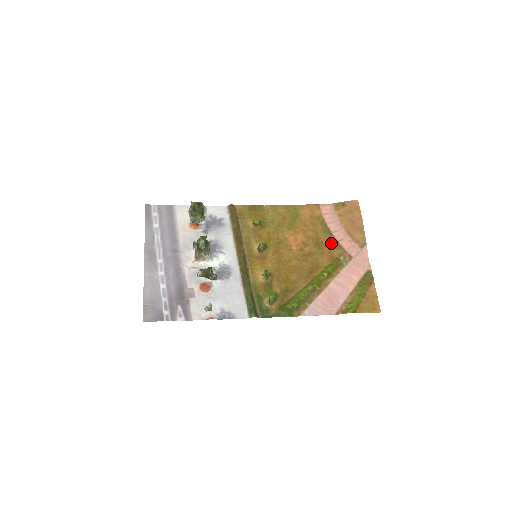
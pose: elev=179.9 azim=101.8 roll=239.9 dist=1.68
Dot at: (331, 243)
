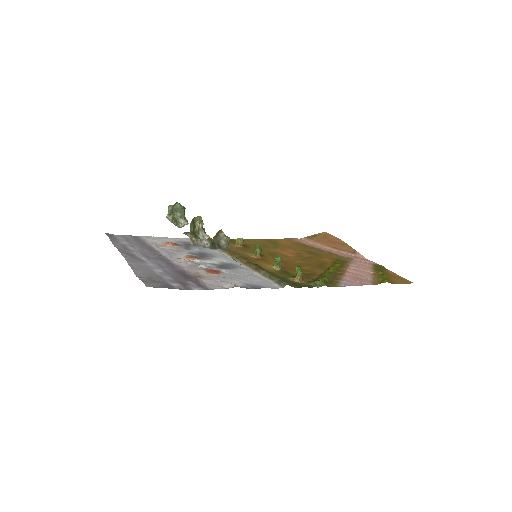
Dot at: (324, 253)
